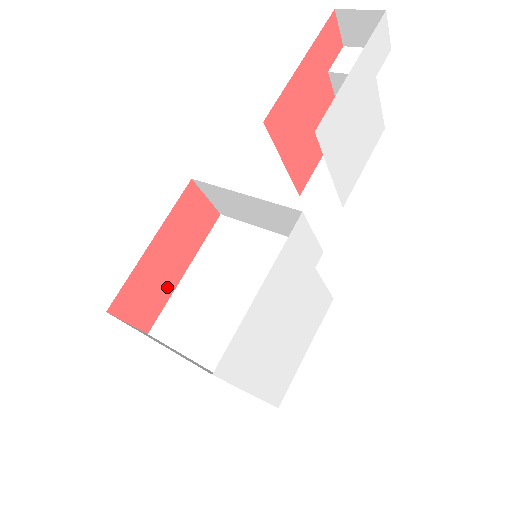
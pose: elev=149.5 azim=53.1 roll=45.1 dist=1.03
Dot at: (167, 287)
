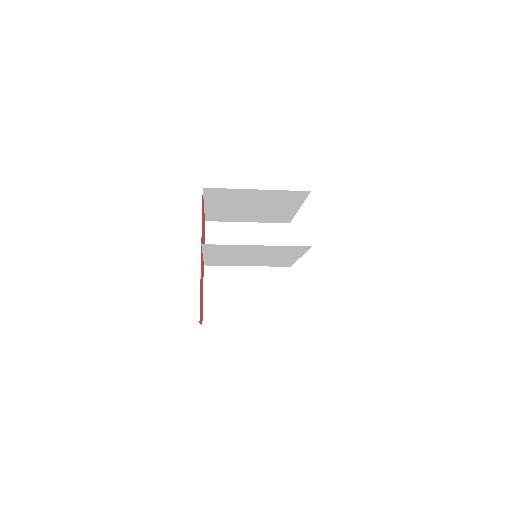
Dot at: (202, 243)
